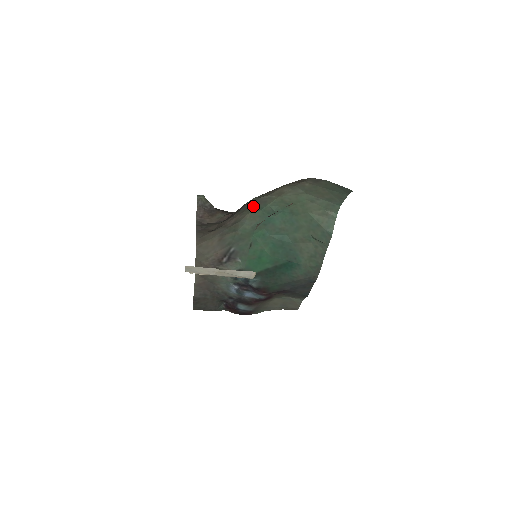
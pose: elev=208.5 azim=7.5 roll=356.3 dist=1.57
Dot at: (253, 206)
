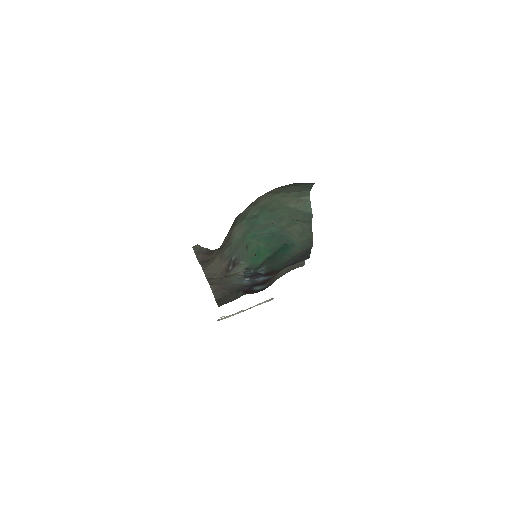
Dot at: (236, 221)
